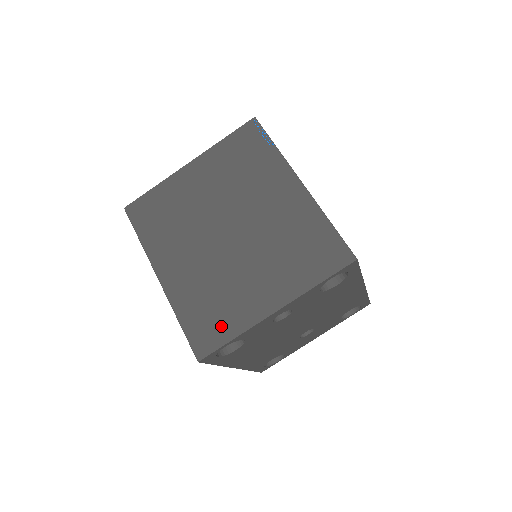
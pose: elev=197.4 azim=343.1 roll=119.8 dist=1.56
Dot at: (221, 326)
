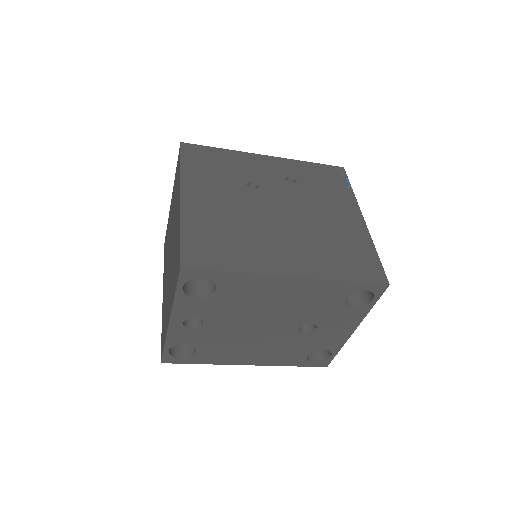
Dot at: (164, 334)
